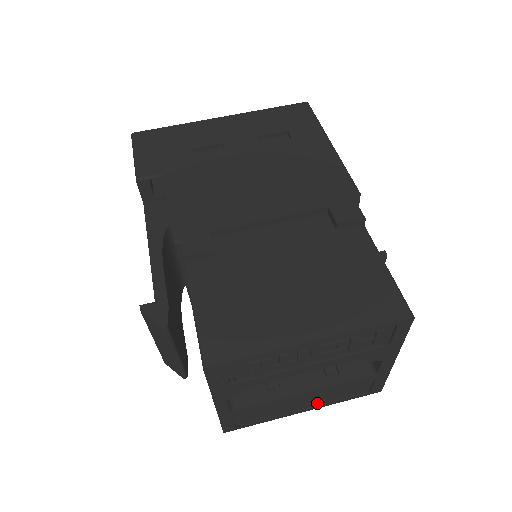
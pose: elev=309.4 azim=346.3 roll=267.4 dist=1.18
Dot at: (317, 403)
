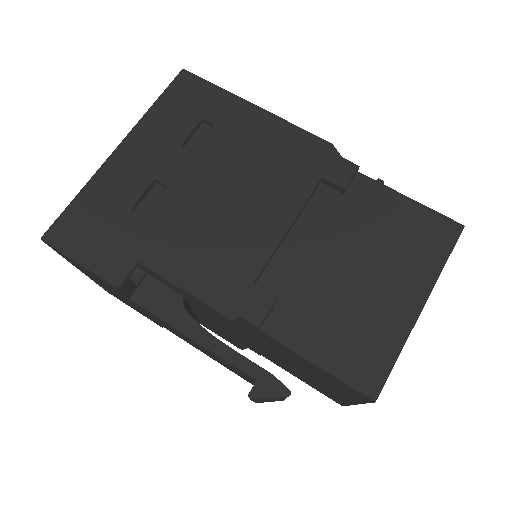
Dot at: occluded
